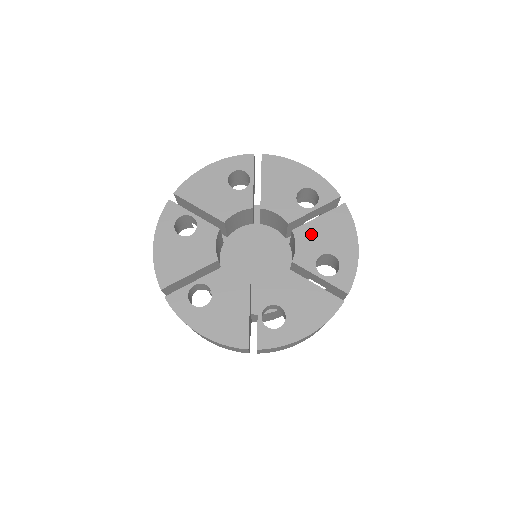
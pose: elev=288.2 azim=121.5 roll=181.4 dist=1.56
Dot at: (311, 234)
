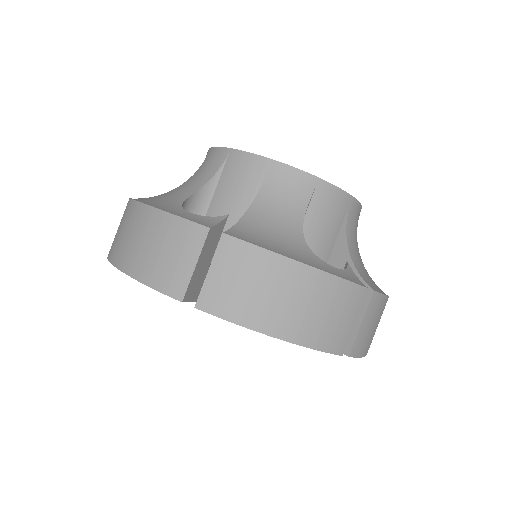
Dot at: occluded
